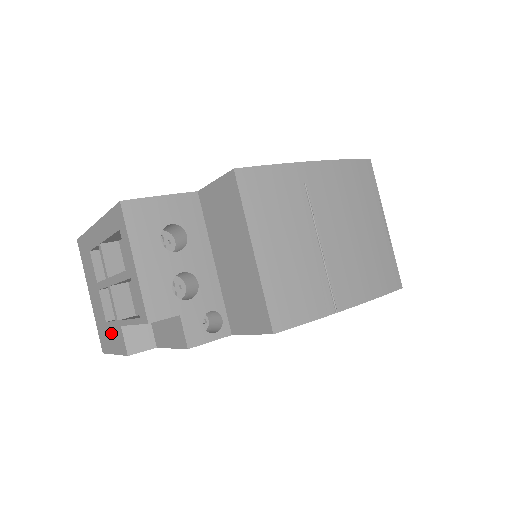
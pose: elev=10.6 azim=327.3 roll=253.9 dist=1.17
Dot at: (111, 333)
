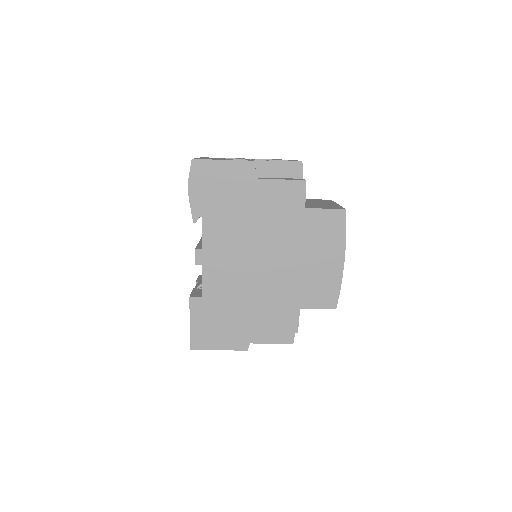
Dot at: (229, 159)
